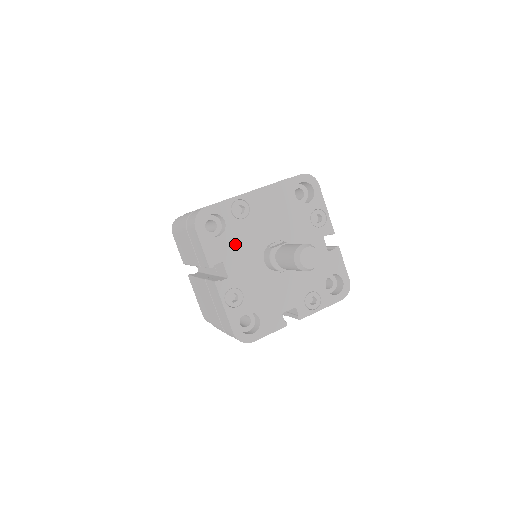
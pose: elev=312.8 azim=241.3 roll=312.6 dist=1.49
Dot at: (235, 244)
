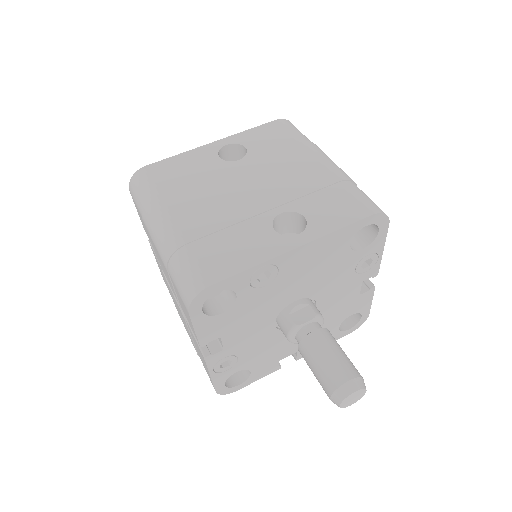
Dot at: (243, 316)
